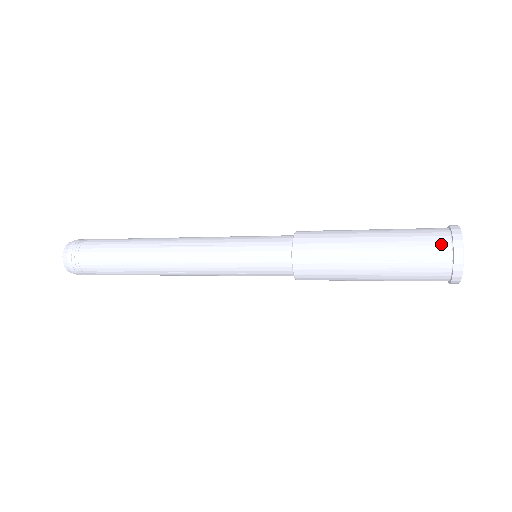
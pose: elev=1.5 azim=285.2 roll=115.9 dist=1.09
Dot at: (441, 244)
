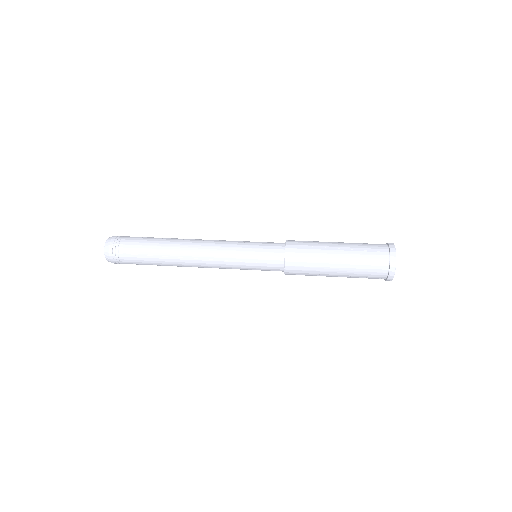
Dot at: (381, 272)
